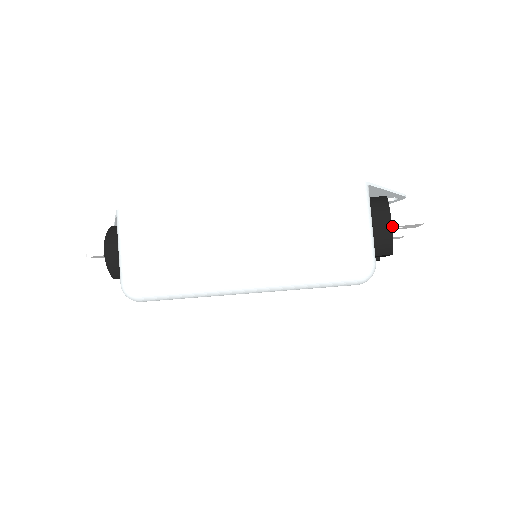
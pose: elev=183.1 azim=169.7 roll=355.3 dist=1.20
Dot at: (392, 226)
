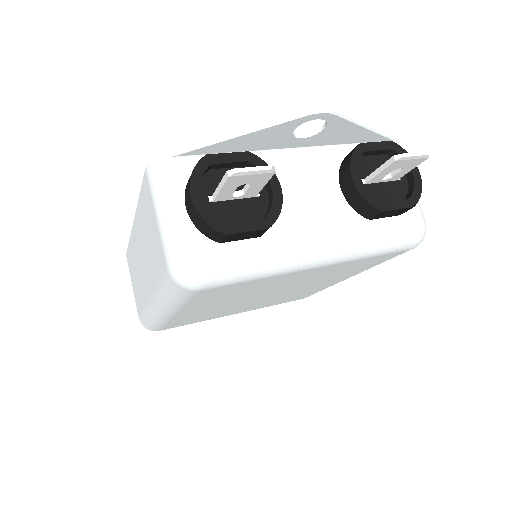
Dot at: (217, 194)
